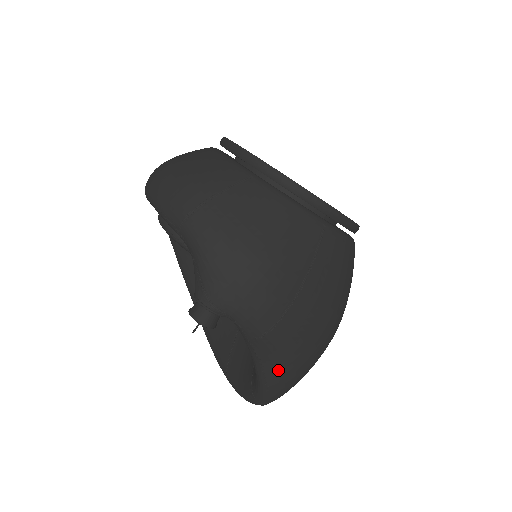
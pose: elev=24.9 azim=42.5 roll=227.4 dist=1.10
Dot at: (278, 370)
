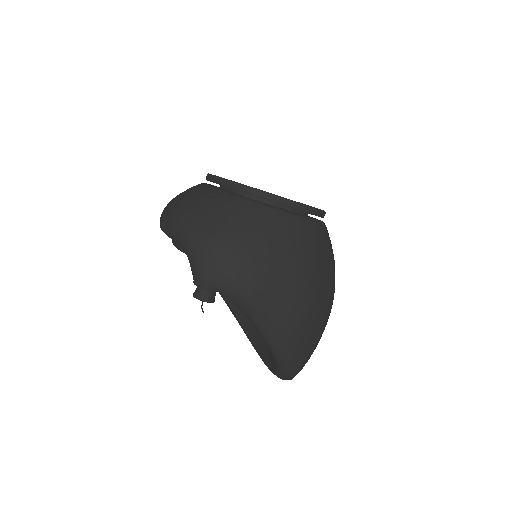
Dot at: (276, 332)
